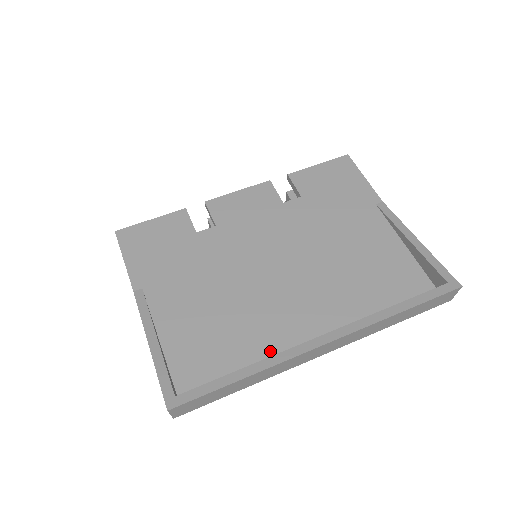
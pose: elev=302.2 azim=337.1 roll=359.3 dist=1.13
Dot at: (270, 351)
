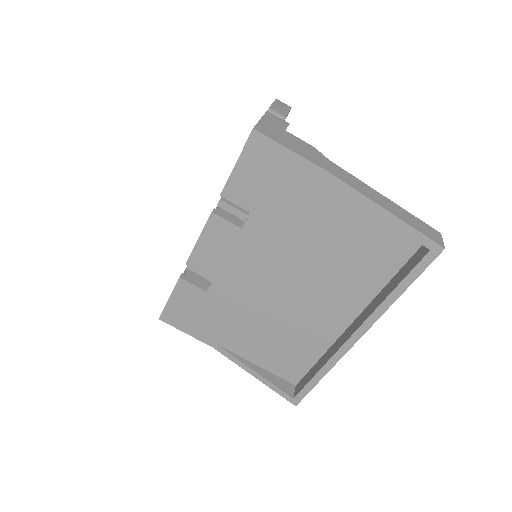
Dot at: (324, 341)
